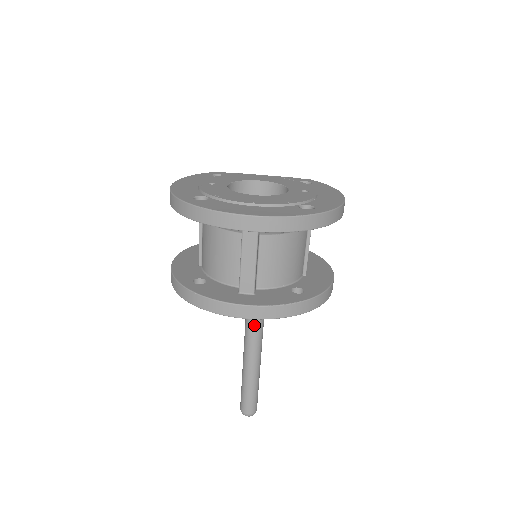
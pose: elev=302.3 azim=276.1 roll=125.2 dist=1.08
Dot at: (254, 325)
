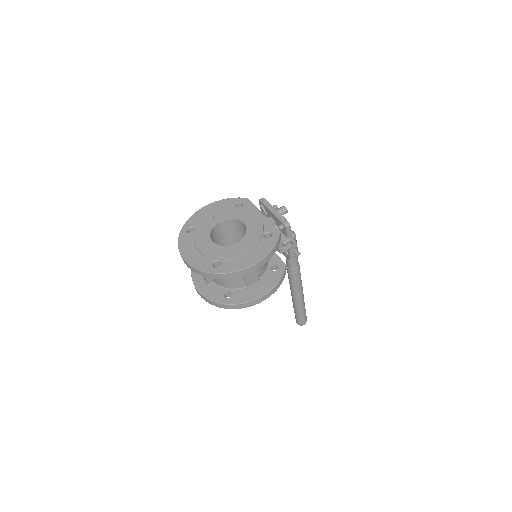
Dot at: (290, 282)
